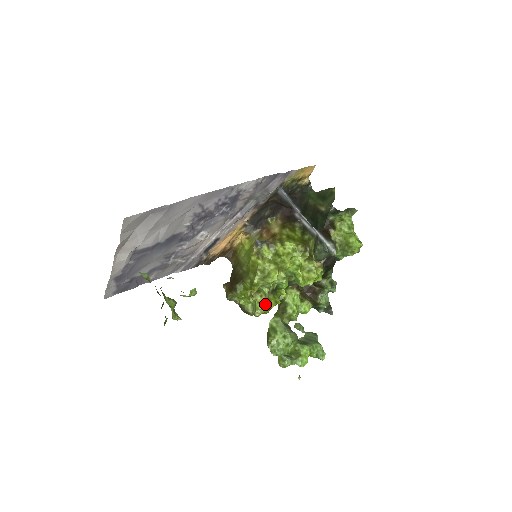
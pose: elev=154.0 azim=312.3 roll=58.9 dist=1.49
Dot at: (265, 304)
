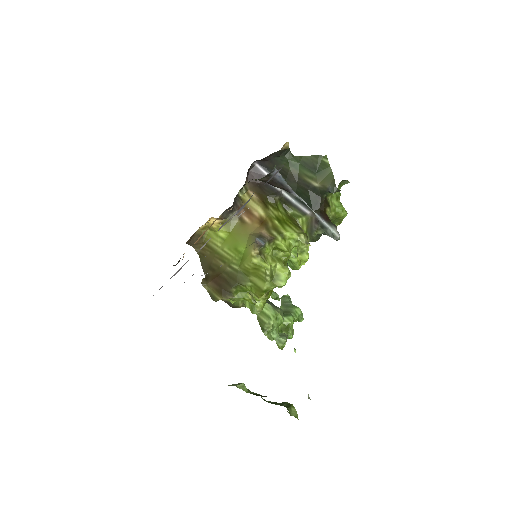
Dot at: (265, 300)
